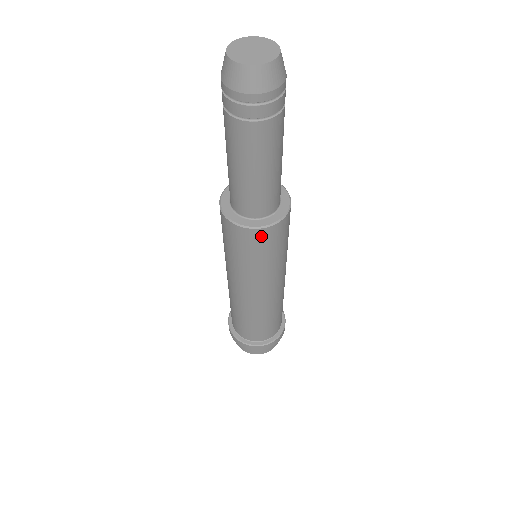
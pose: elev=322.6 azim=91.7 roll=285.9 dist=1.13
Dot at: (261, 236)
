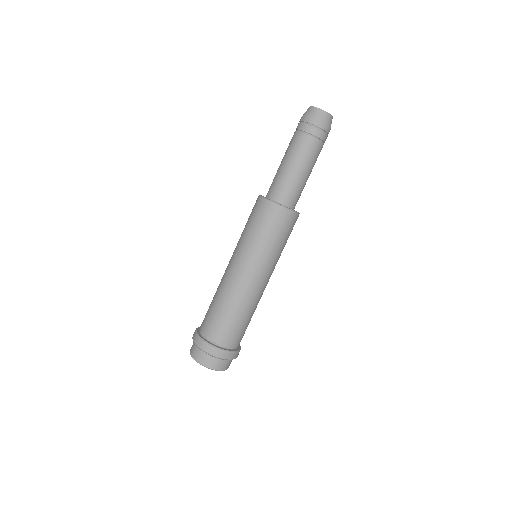
Dot at: (270, 210)
